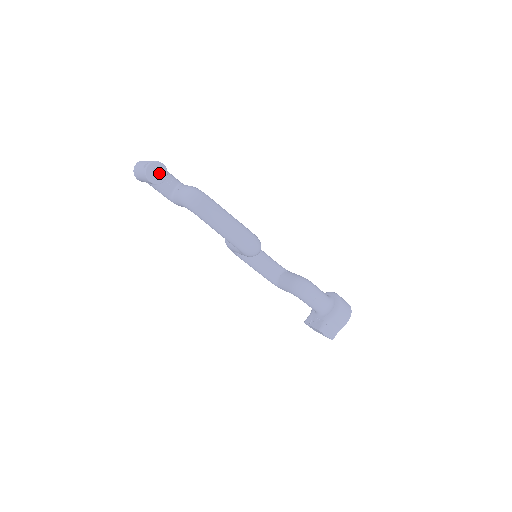
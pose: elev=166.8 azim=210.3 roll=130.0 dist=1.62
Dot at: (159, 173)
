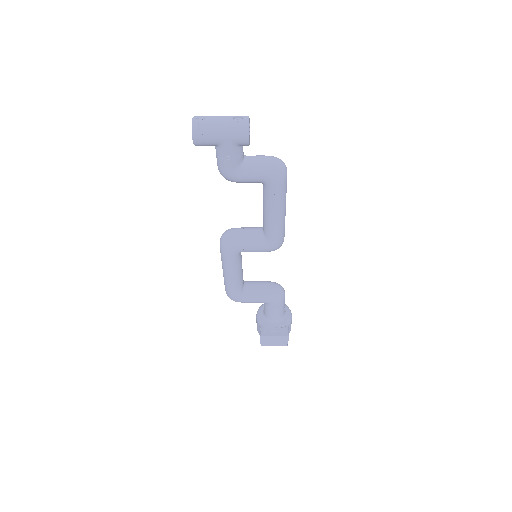
Dot at: (249, 132)
